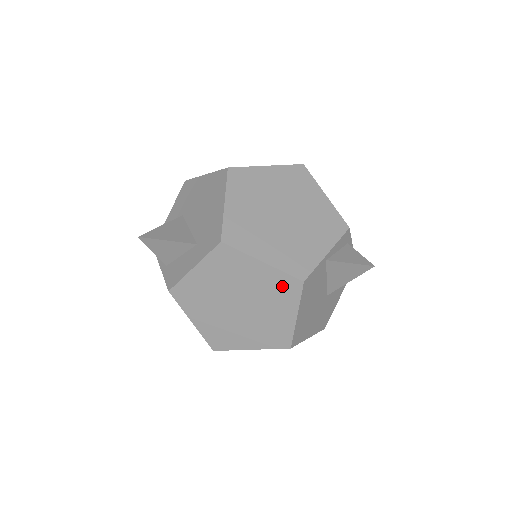
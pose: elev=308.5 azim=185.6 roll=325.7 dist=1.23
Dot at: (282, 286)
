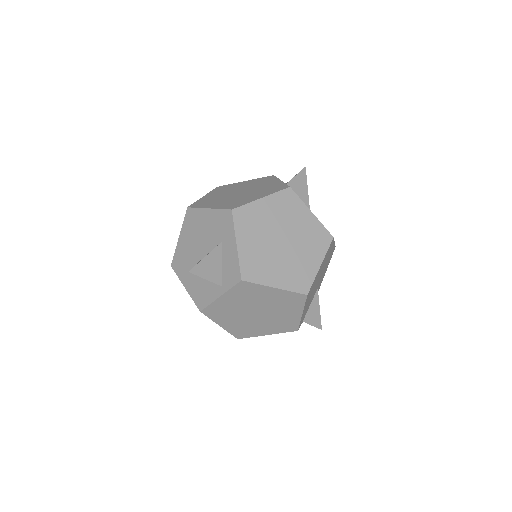
Dot at: (285, 202)
